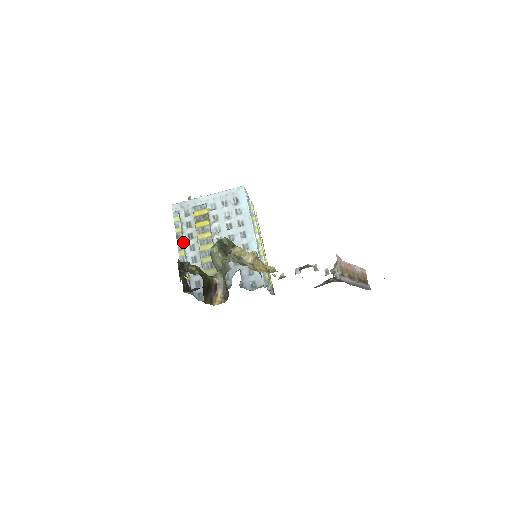
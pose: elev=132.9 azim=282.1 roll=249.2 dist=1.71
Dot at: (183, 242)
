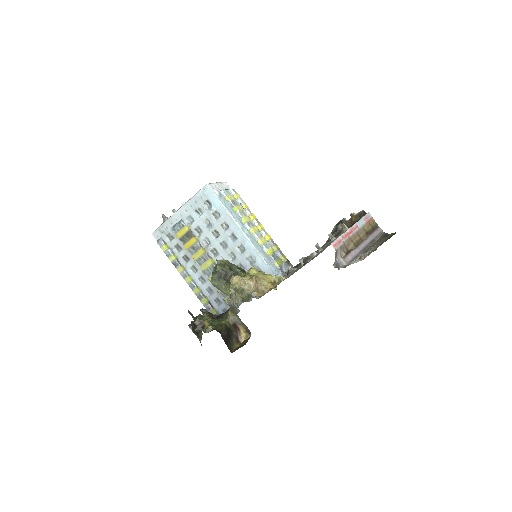
Dot at: (183, 268)
